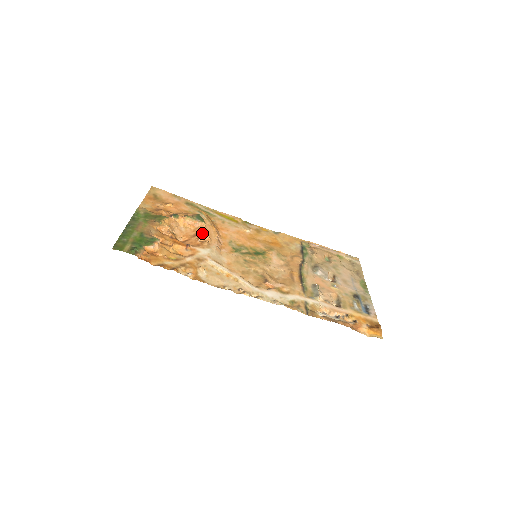
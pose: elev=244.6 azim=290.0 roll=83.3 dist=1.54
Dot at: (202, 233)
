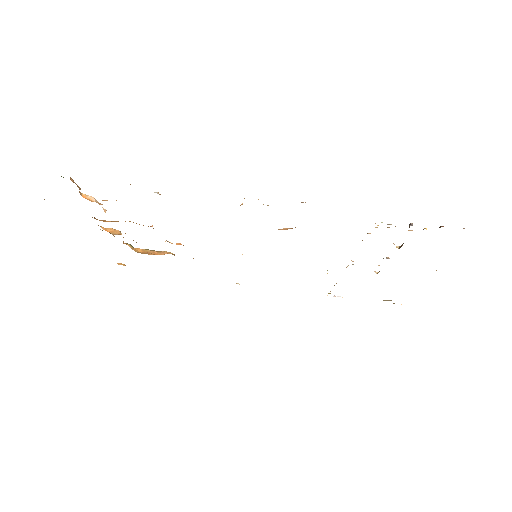
Dot at: occluded
